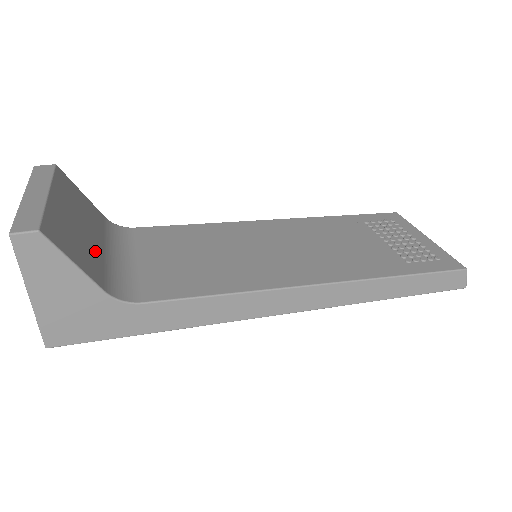
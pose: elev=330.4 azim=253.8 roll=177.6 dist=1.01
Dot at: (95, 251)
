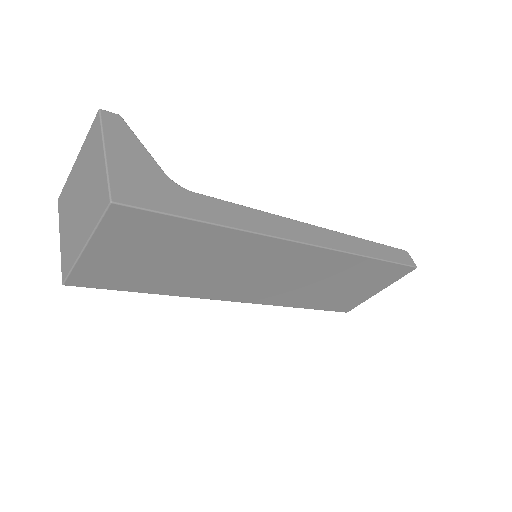
Dot at: occluded
